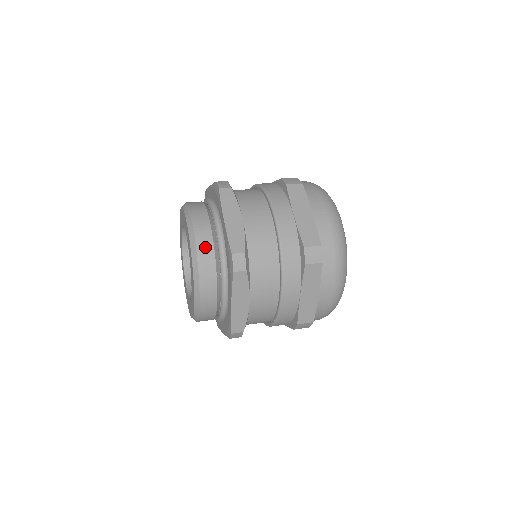
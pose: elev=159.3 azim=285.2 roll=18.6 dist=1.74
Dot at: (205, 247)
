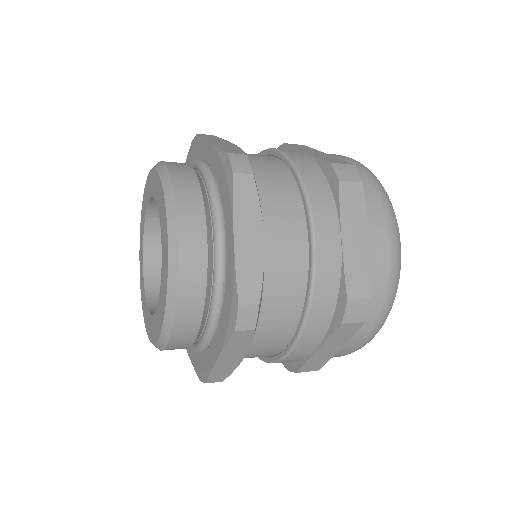
Dot at: (183, 174)
